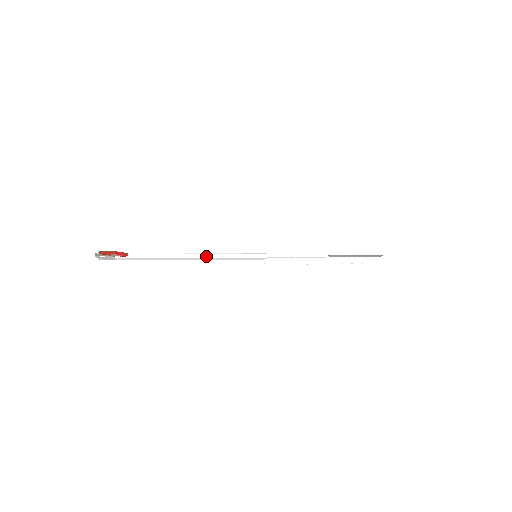
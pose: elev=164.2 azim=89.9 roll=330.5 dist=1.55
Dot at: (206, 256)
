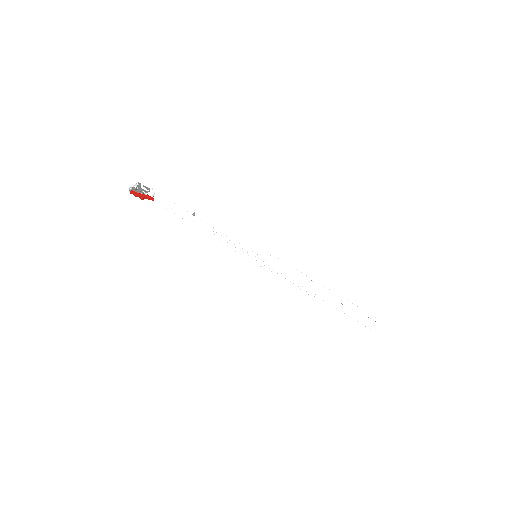
Dot at: (212, 236)
